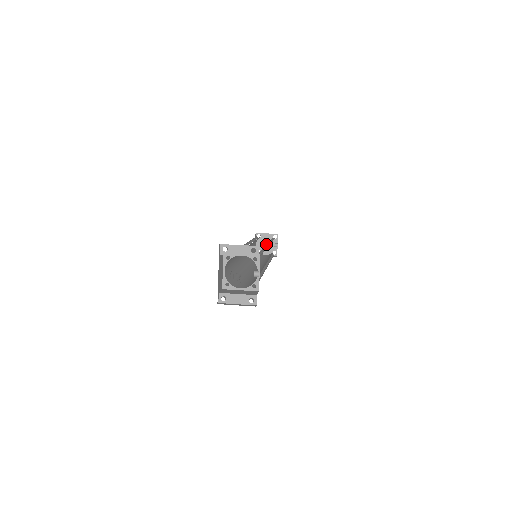
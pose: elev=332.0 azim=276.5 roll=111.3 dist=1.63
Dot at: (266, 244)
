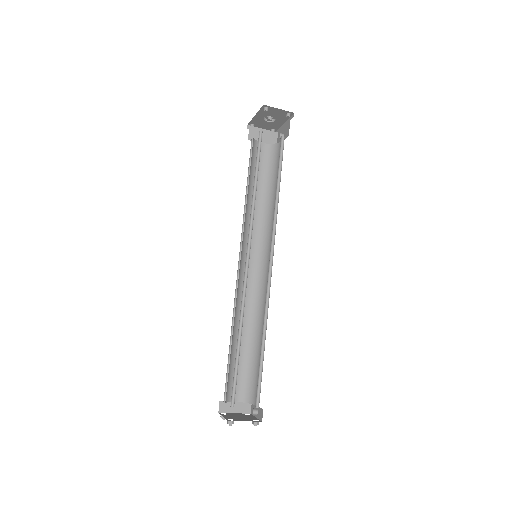
Dot at: (259, 275)
